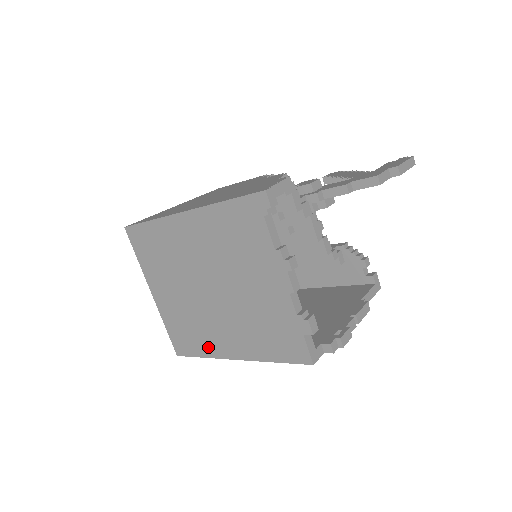
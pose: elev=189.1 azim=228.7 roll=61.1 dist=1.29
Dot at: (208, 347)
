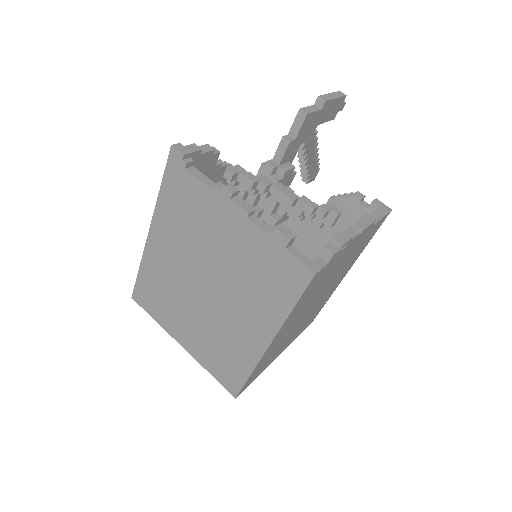
Dot at: (245, 357)
